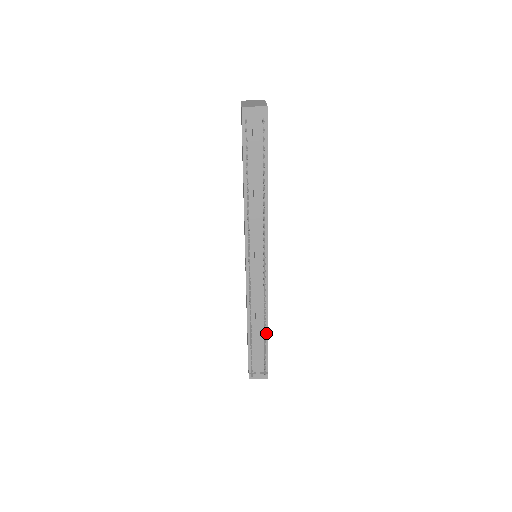
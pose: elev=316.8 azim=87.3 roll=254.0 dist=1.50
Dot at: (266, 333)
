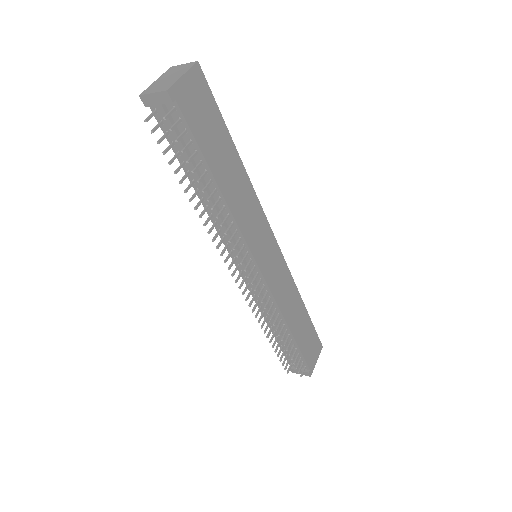
Dot at: (292, 336)
